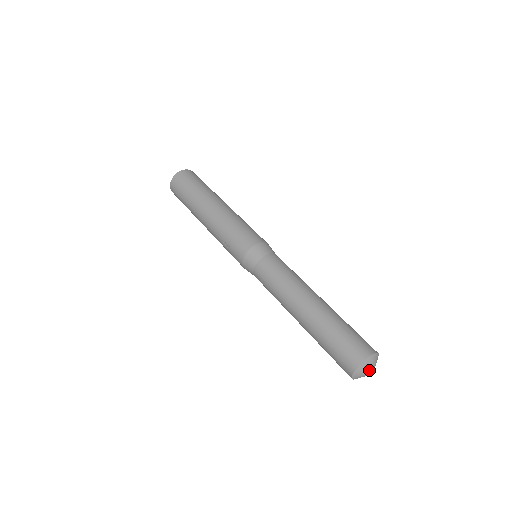
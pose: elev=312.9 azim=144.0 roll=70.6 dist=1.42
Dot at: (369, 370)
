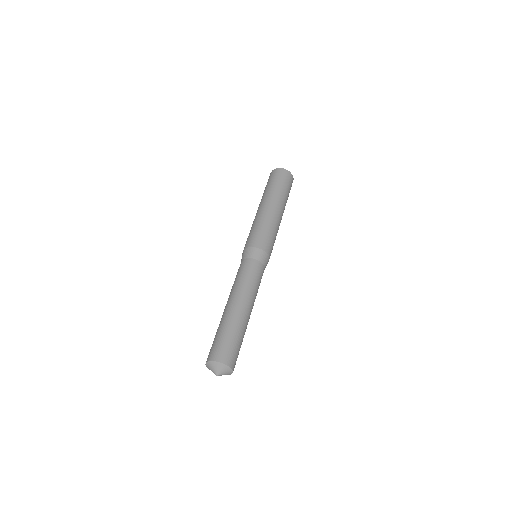
Dot at: (213, 371)
